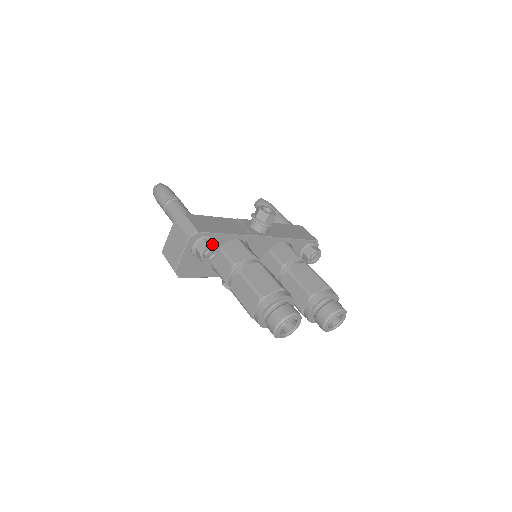
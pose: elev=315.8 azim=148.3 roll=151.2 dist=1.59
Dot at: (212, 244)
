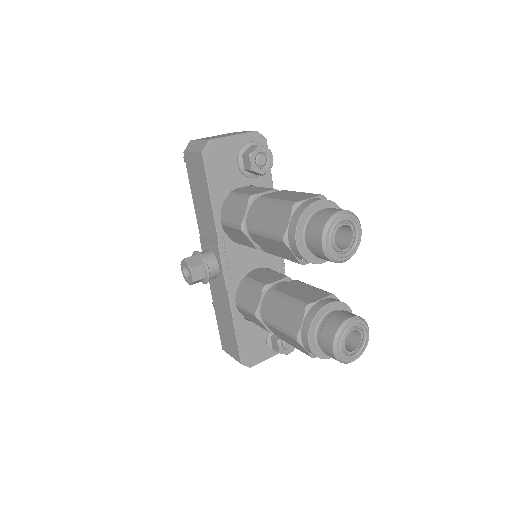
Dot at: (271, 157)
